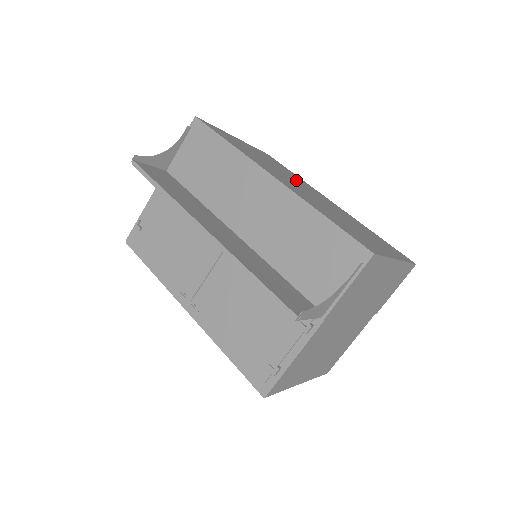
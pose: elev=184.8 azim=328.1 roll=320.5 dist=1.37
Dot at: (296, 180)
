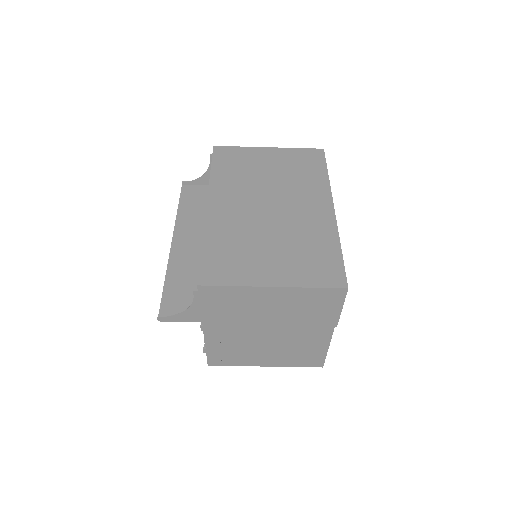
Dot at: (288, 189)
